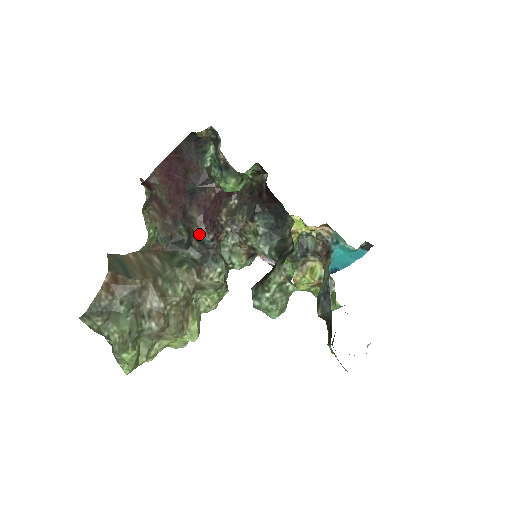
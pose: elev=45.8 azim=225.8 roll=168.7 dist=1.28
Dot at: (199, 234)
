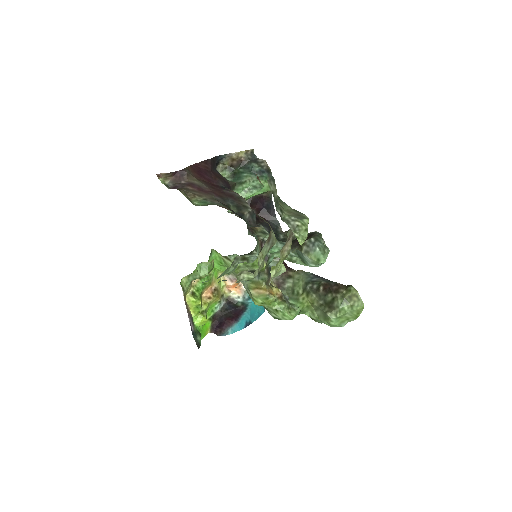
Dot at: (250, 208)
